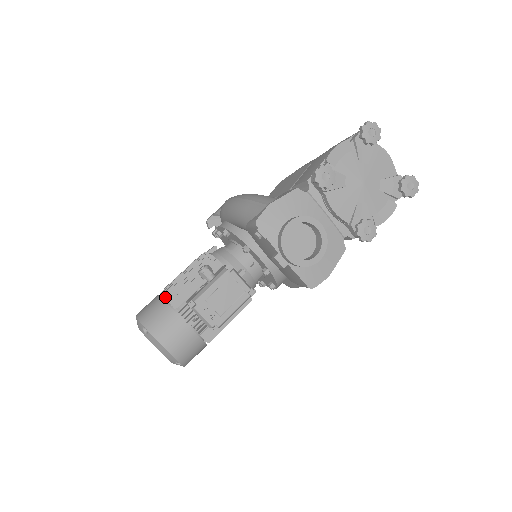
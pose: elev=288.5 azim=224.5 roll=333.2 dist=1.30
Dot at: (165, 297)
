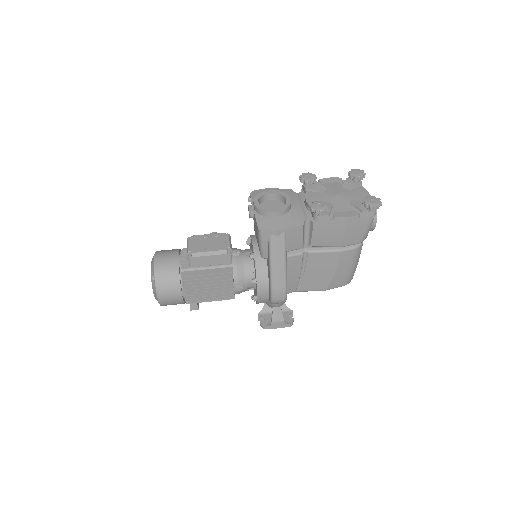
Dot at: occluded
